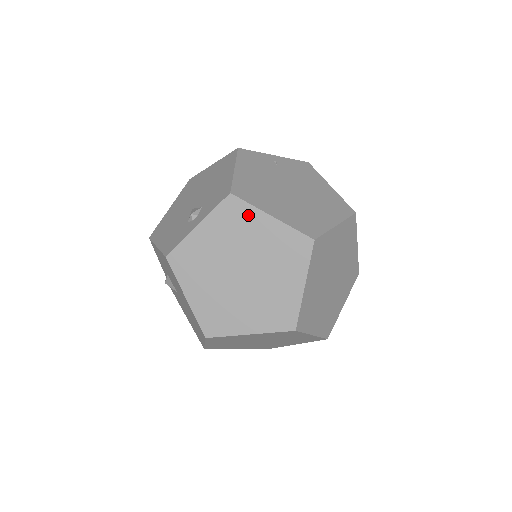
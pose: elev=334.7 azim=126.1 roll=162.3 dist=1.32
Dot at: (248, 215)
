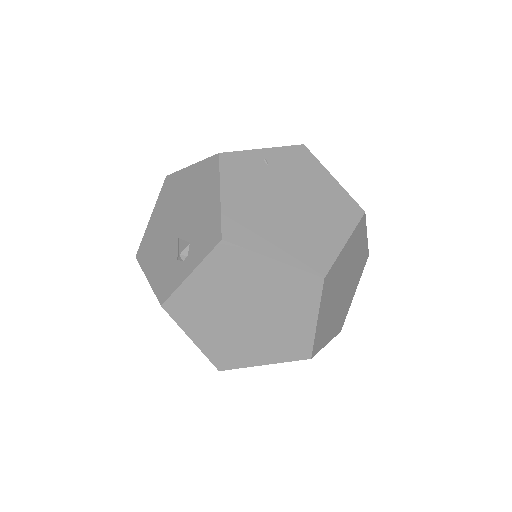
Dot at: (246, 260)
